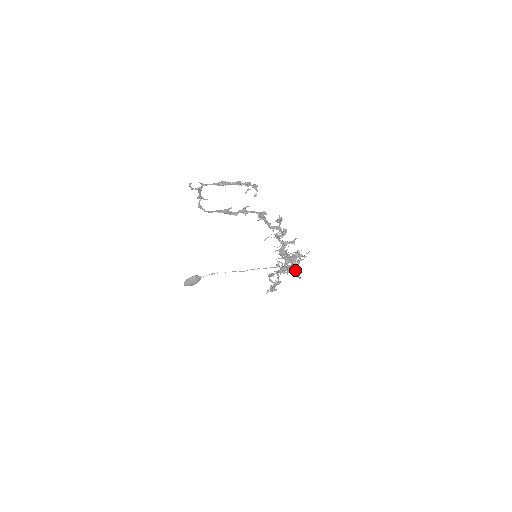
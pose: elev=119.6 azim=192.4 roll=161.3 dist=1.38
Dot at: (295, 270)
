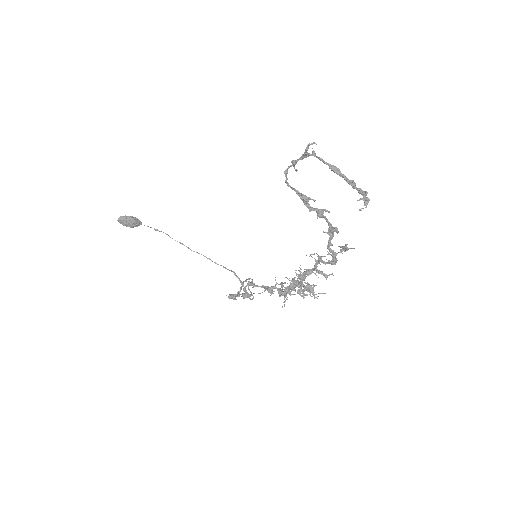
Dot at: occluded
